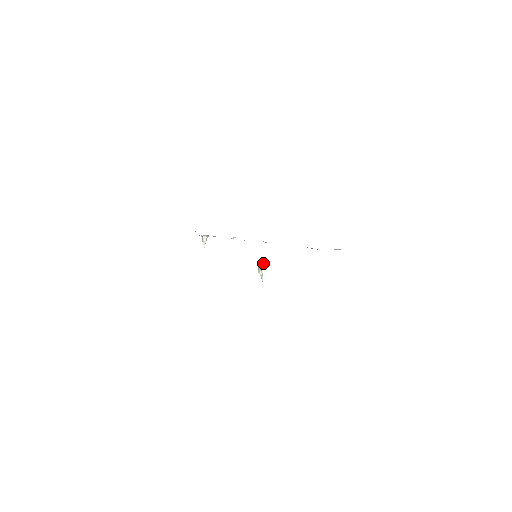
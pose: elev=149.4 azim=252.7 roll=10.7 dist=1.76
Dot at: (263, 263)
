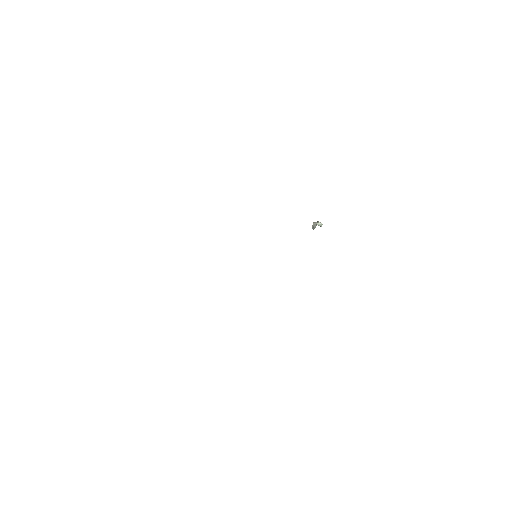
Dot at: occluded
